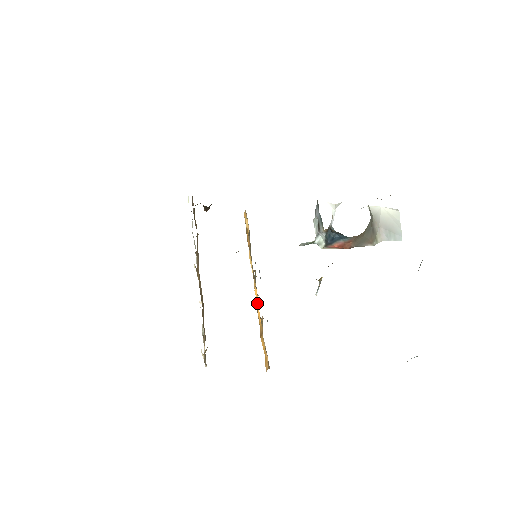
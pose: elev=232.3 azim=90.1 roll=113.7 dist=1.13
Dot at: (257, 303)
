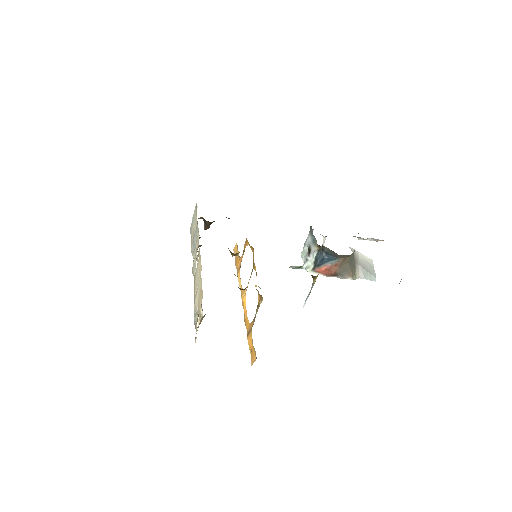
Dot at: (244, 310)
